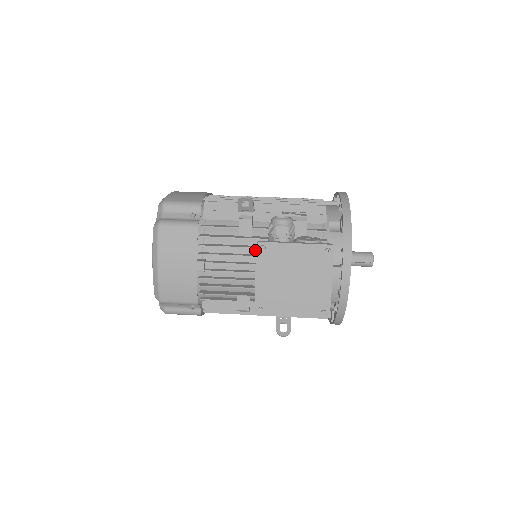
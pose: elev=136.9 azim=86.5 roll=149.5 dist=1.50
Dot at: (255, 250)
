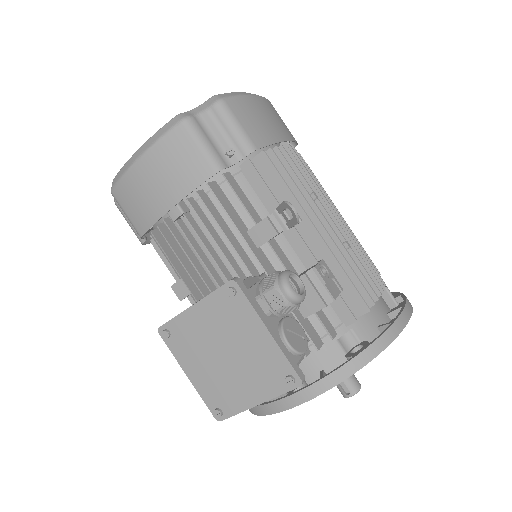
Dot at: occluded
